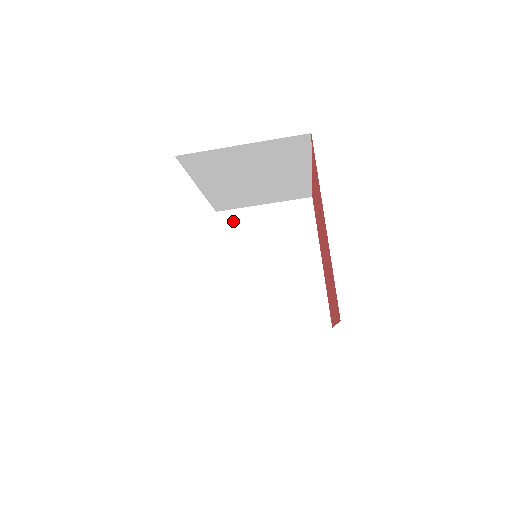
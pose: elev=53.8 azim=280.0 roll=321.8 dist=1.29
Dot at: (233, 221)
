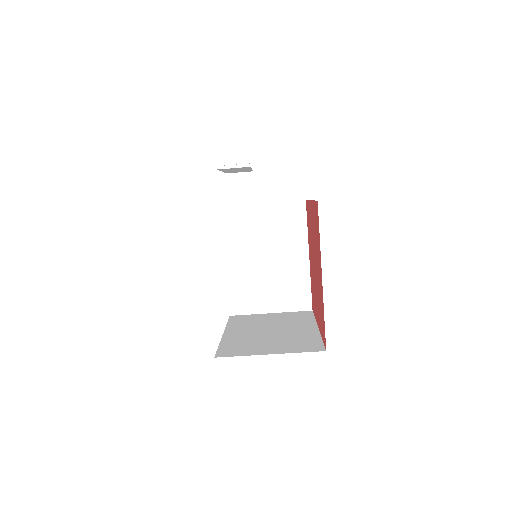
Dot at: (235, 216)
